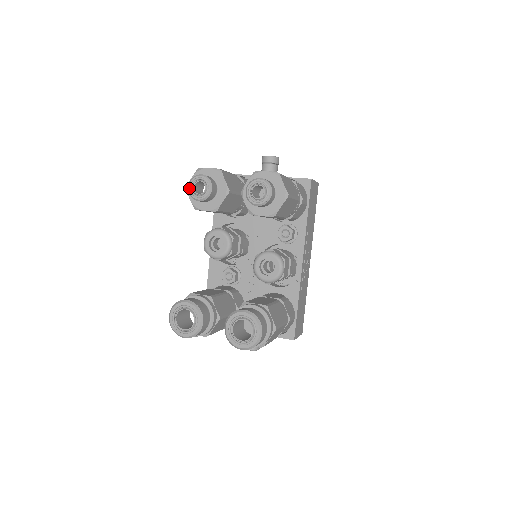
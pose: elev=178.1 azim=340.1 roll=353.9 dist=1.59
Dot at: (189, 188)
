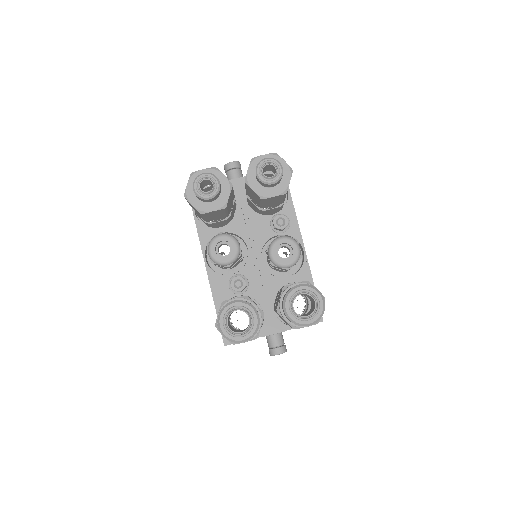
Dot at: (195, 190)
